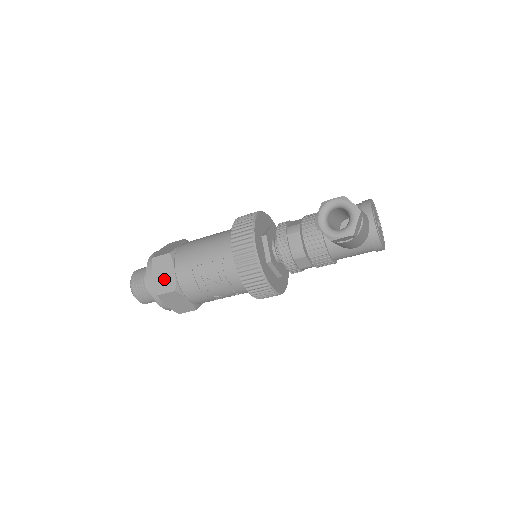
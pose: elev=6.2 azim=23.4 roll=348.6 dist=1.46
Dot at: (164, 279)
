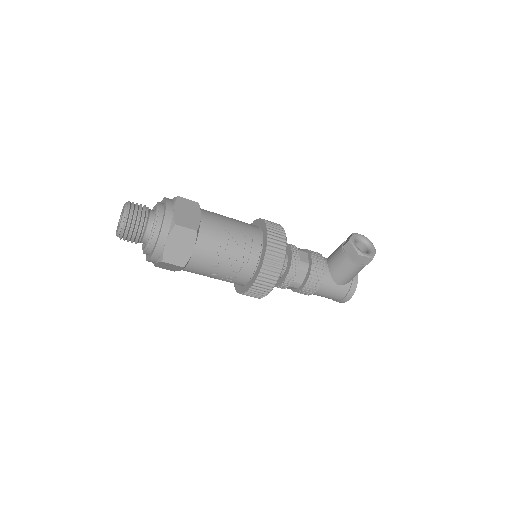
Dot at: (187, 217)
